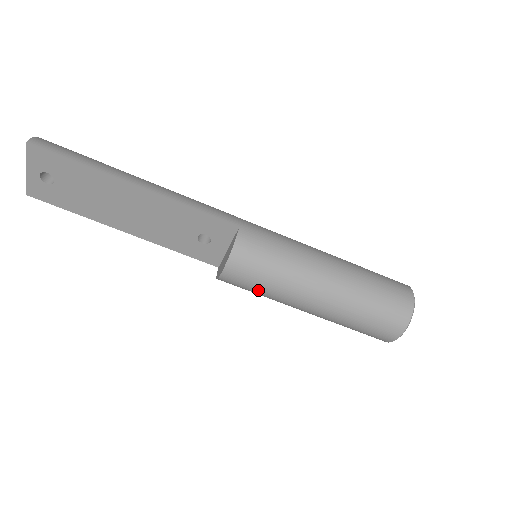
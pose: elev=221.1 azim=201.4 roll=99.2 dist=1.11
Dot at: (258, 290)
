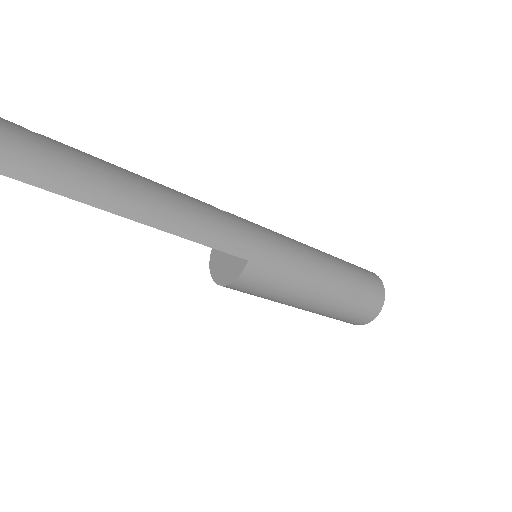
Dot at: occluded
